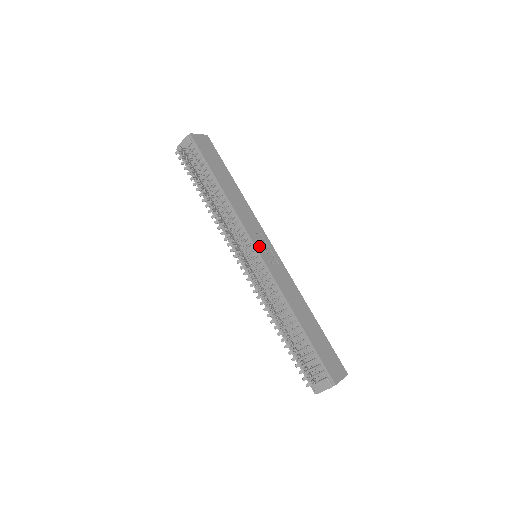
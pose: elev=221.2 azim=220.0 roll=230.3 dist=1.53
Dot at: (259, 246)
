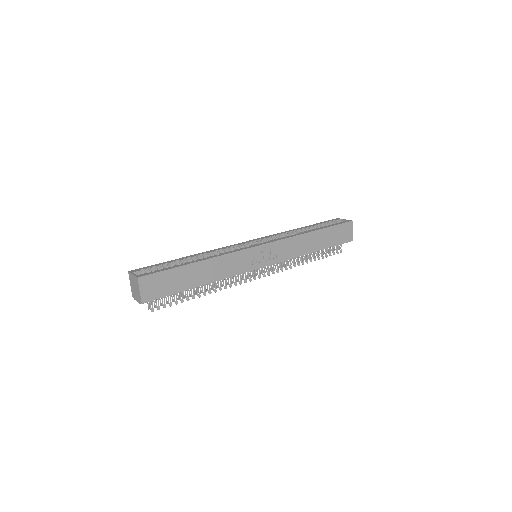
Dot at: (260, 264)
